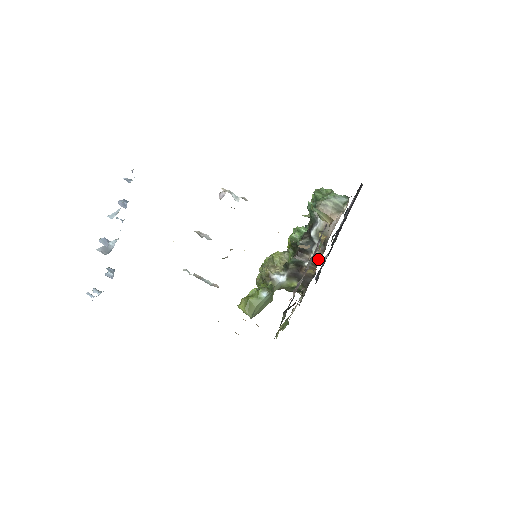
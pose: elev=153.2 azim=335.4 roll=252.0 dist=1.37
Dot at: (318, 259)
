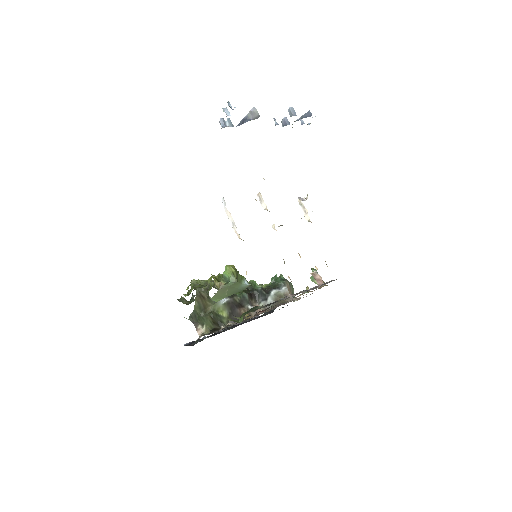
Dot at: occluded
